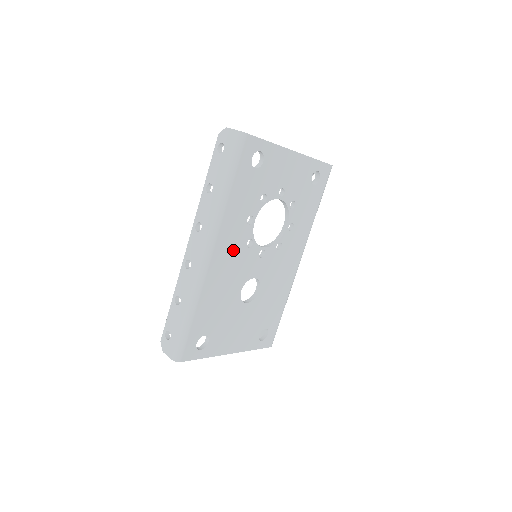
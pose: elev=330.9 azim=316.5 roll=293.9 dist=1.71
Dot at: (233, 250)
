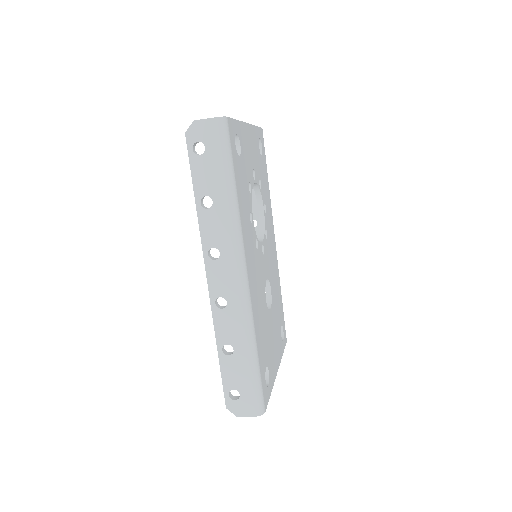
Dot at: (253, 259)
